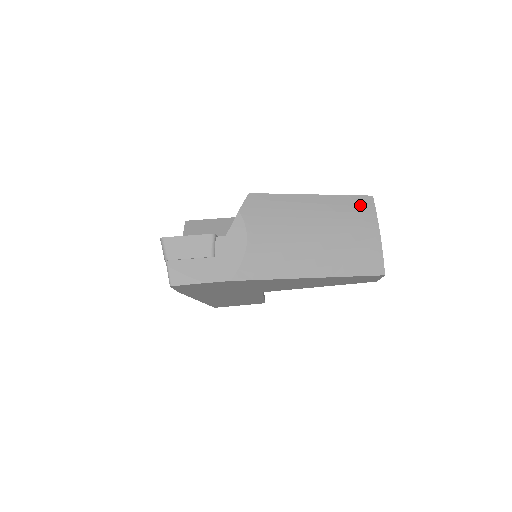
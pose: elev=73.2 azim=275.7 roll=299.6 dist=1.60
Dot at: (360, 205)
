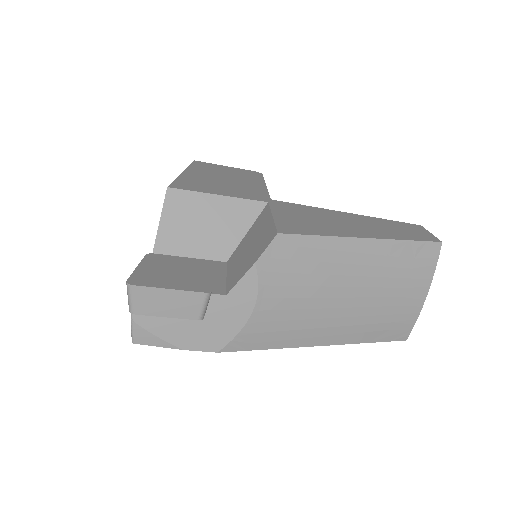
Dot at: (421, 257)
